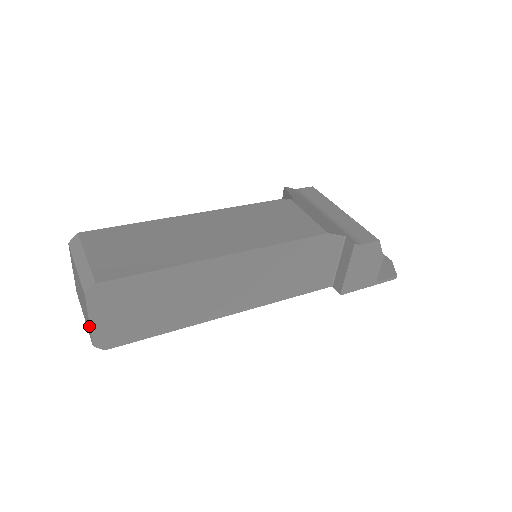
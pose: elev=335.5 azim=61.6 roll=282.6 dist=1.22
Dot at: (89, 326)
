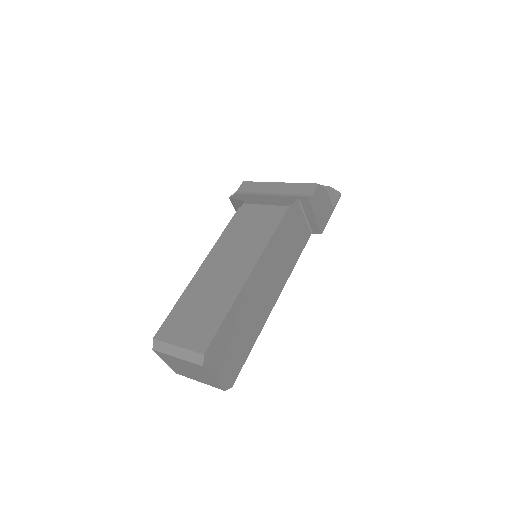
Dot at: (215, 382)
